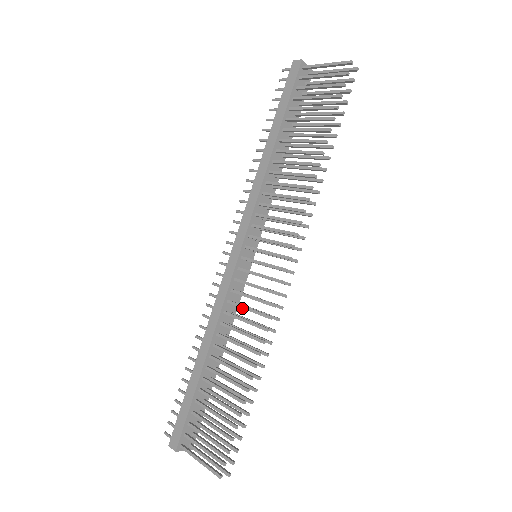
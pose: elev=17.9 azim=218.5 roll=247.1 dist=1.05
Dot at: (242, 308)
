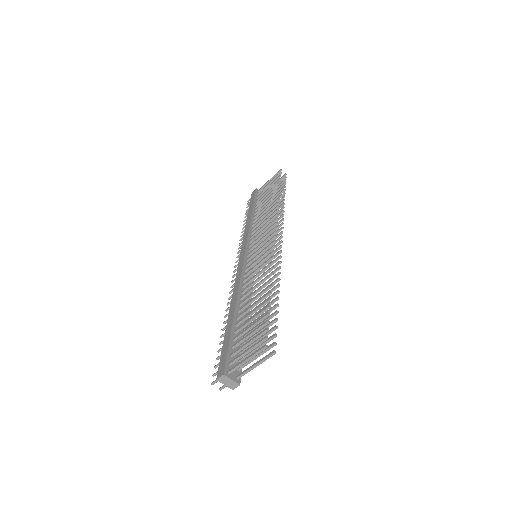
Dot at: (253, 272)
